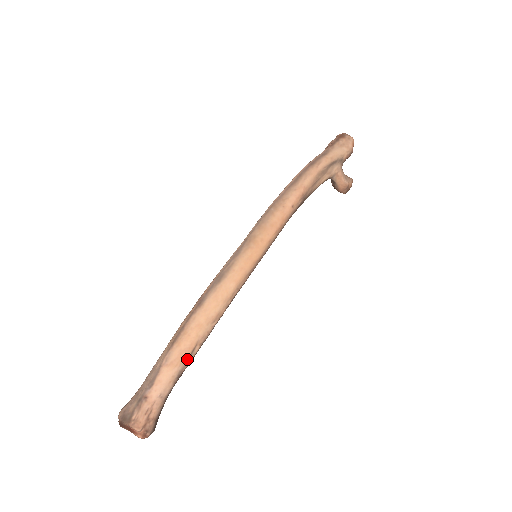
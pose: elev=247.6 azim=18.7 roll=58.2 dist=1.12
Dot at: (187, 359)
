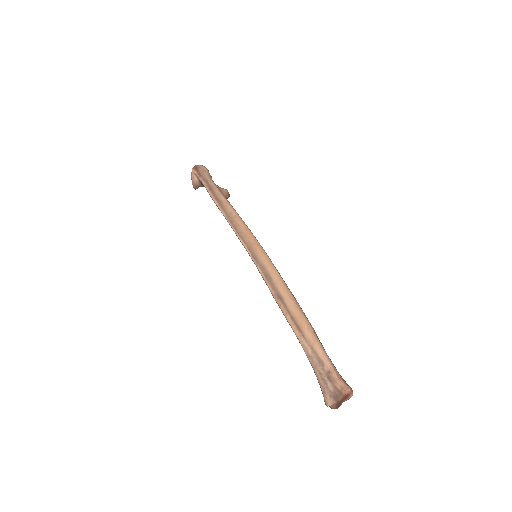
Dot at: (313, 331)
